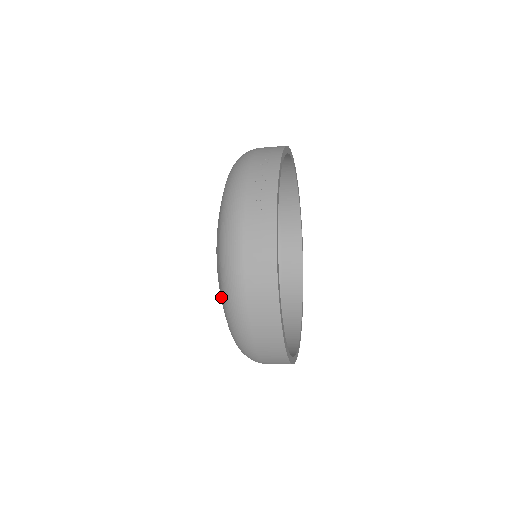
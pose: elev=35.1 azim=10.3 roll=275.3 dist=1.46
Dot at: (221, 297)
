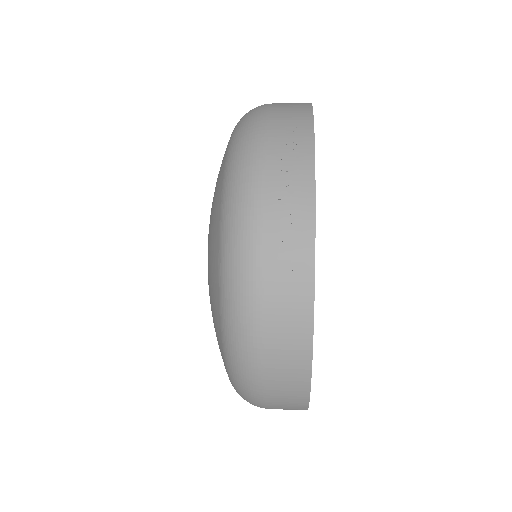
Dot at: (219, 345)
